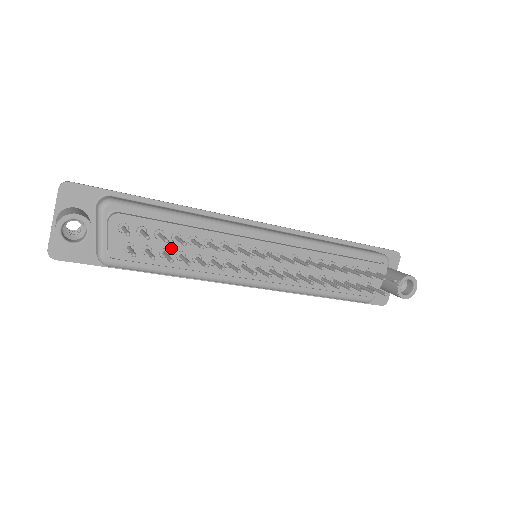
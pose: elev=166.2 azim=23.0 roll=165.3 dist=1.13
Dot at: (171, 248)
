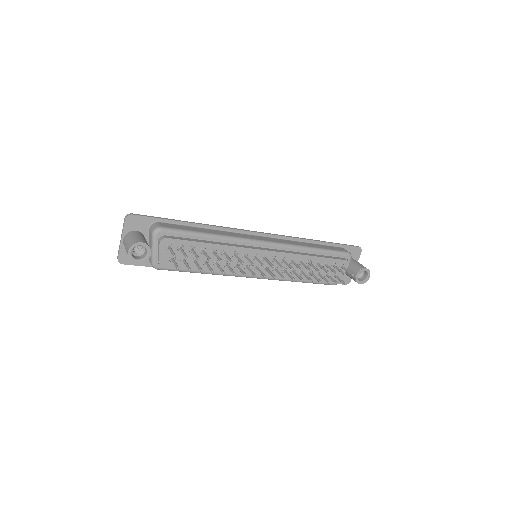
Dot at: occluded
